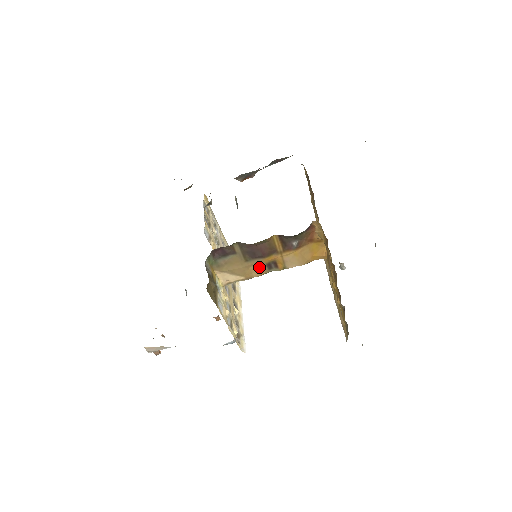
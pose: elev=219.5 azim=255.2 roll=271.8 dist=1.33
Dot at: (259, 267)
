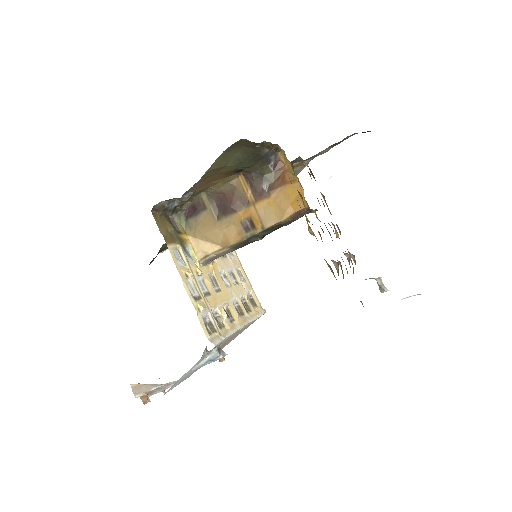
Dot at: (234, 229)
